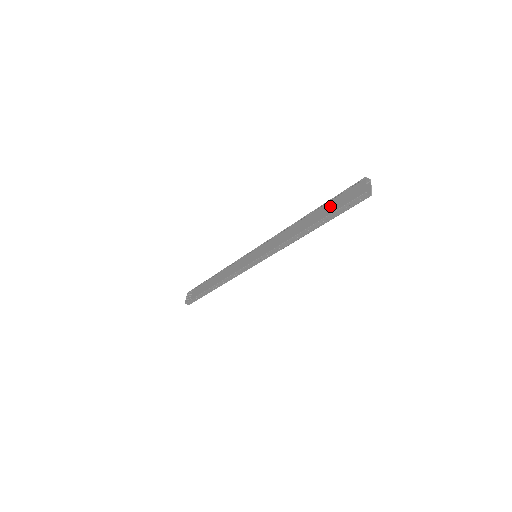
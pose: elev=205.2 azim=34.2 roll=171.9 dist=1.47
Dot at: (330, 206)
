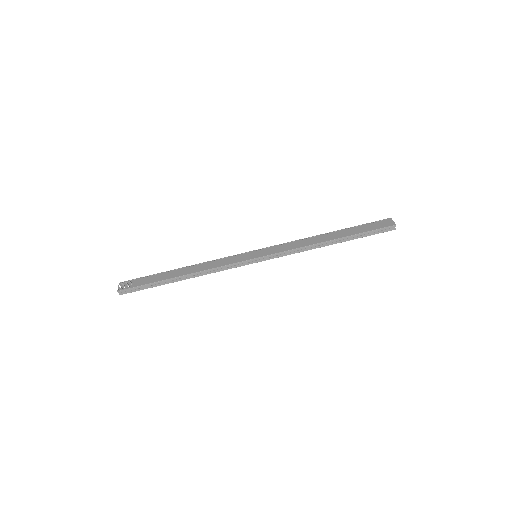
Dot at: (358, 229)
